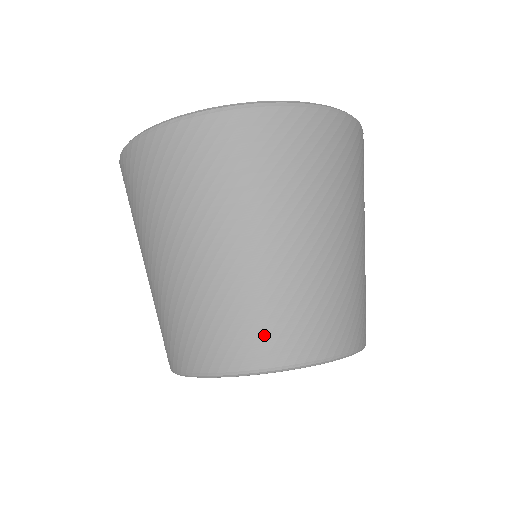
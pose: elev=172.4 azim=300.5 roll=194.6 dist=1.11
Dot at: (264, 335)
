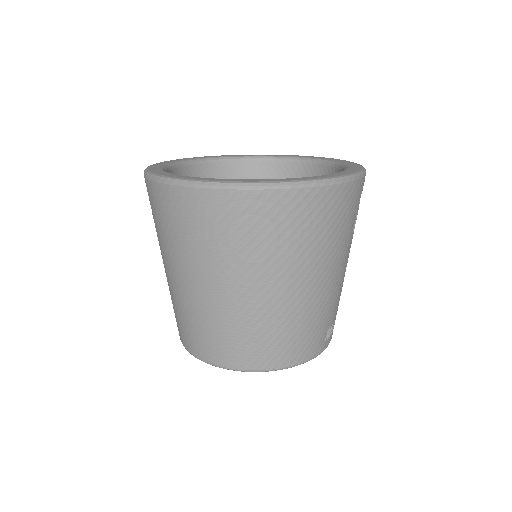
Dot at: (226, 348)
